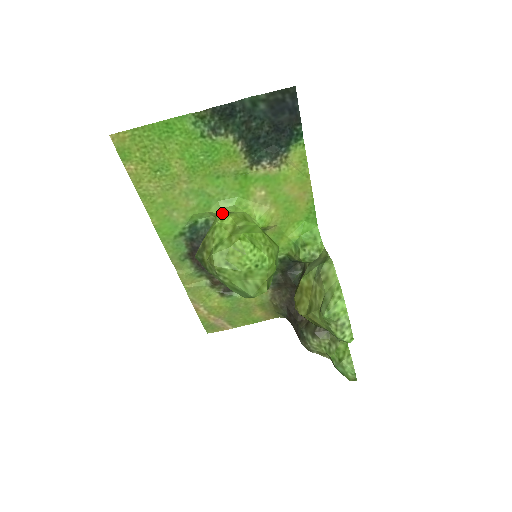
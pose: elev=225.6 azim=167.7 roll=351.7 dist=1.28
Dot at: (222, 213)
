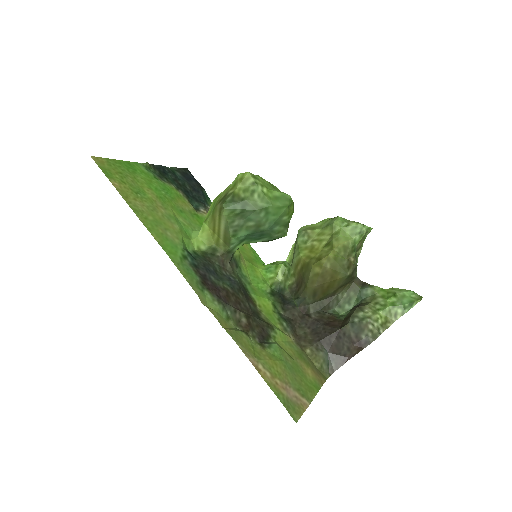
Dot at: occluded
